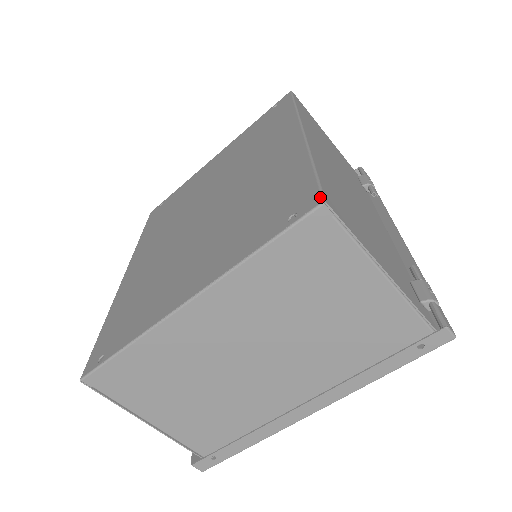
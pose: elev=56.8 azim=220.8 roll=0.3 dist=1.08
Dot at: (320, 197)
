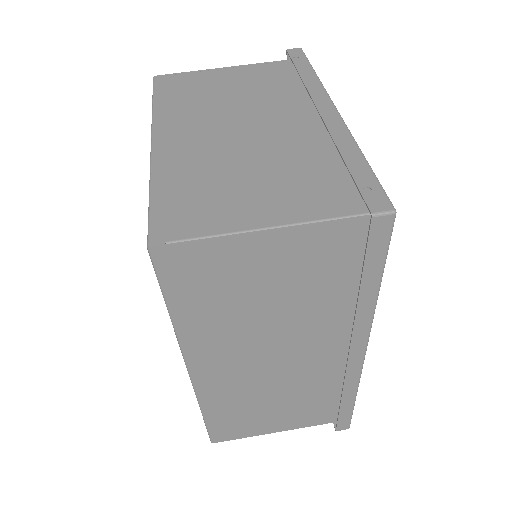
Dot at: occluded
